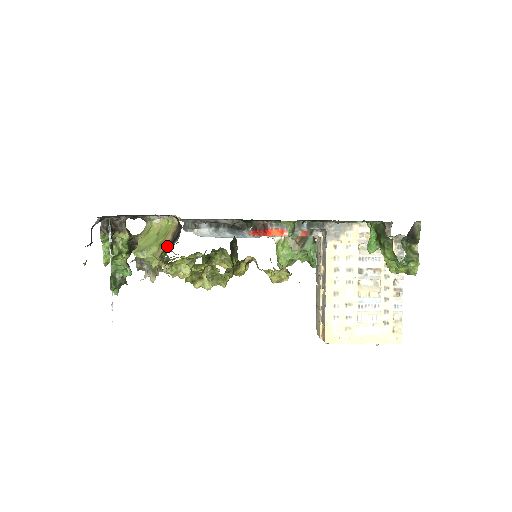
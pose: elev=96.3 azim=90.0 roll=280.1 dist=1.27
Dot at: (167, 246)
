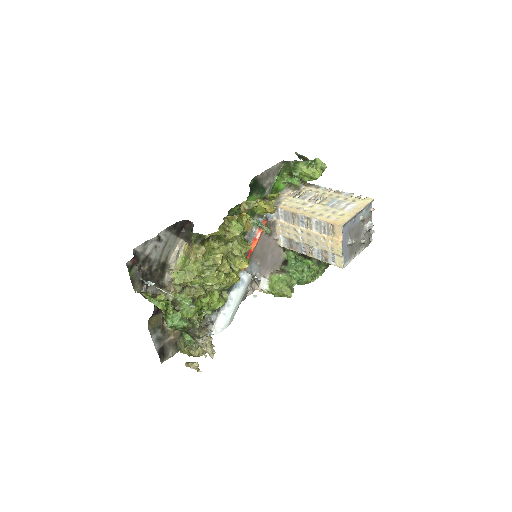
Dot at: occluded
